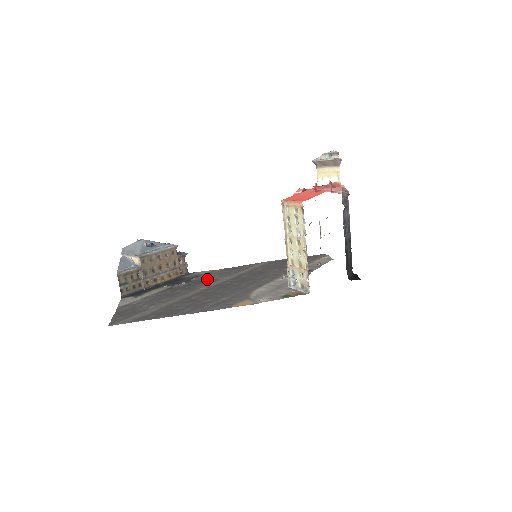
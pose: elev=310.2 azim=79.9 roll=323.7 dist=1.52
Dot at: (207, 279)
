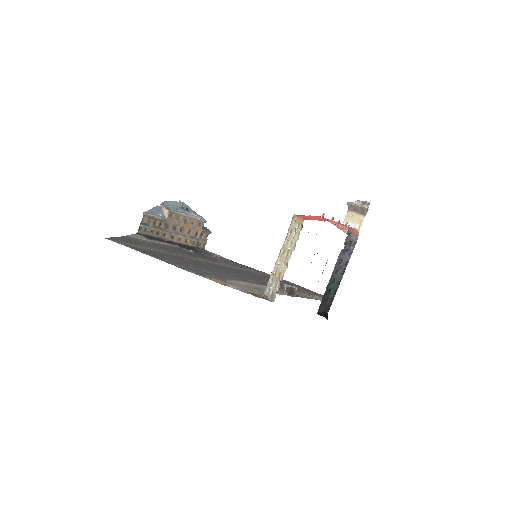
Dot at: (212, 258)
